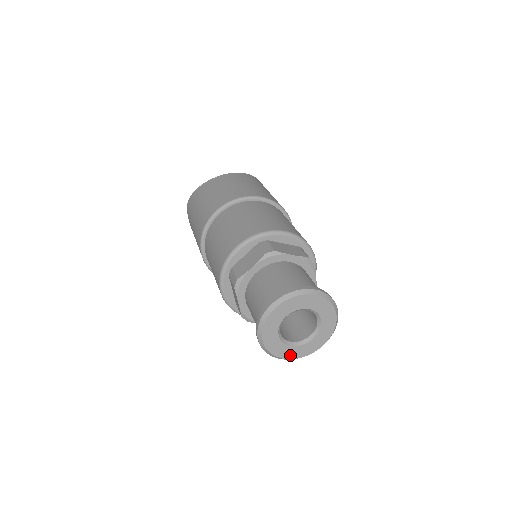
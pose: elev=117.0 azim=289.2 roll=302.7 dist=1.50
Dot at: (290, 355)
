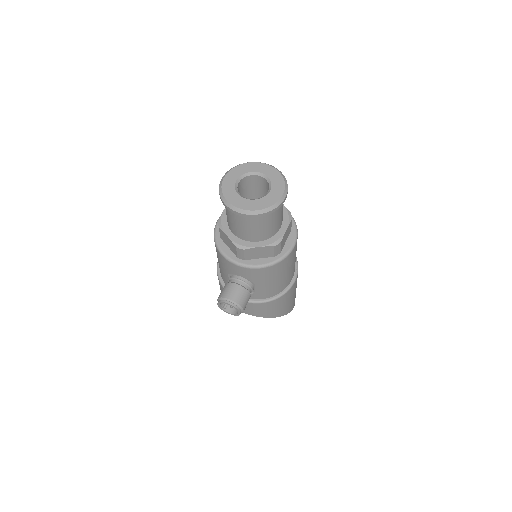
Dot at: (232, 200)
